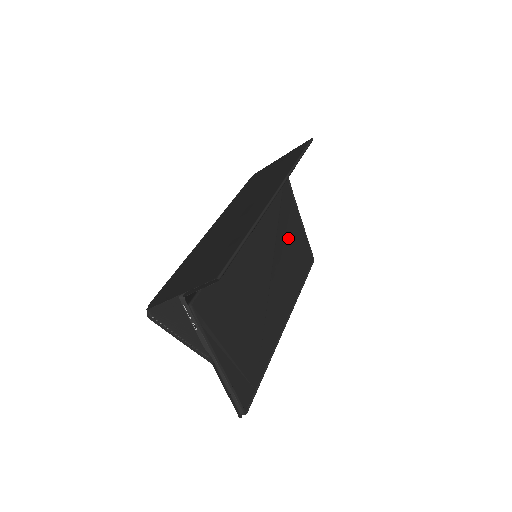
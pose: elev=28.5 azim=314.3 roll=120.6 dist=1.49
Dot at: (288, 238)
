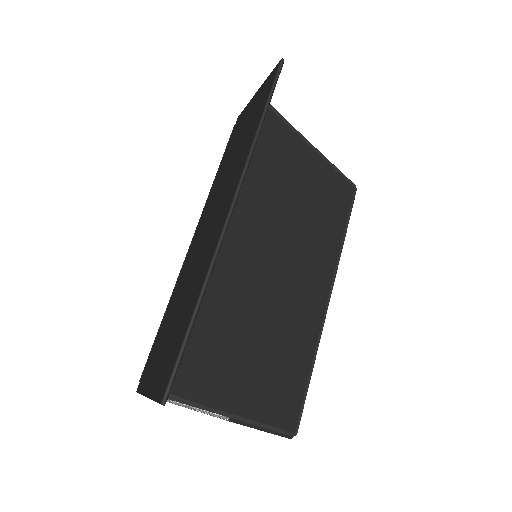
Dot at: (302, 195)
